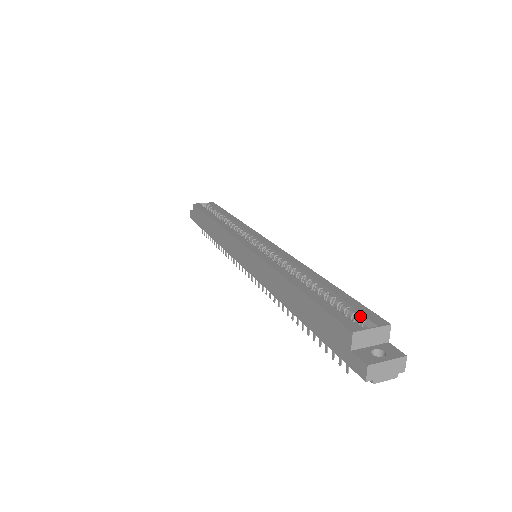
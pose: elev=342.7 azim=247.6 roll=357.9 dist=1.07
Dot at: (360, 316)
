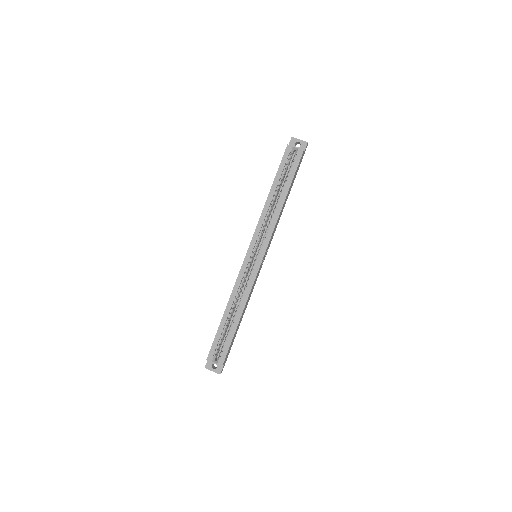
Dot at: (221, 353)
